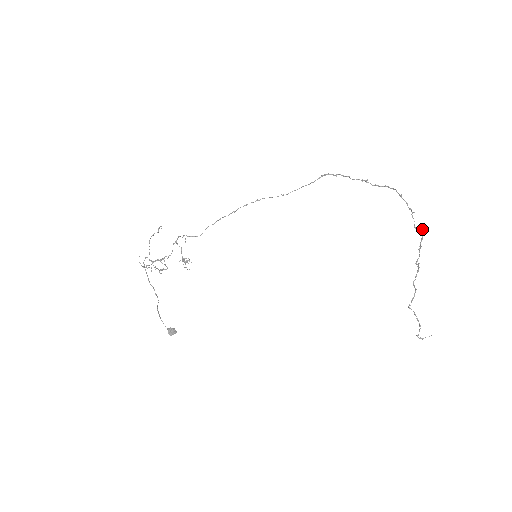
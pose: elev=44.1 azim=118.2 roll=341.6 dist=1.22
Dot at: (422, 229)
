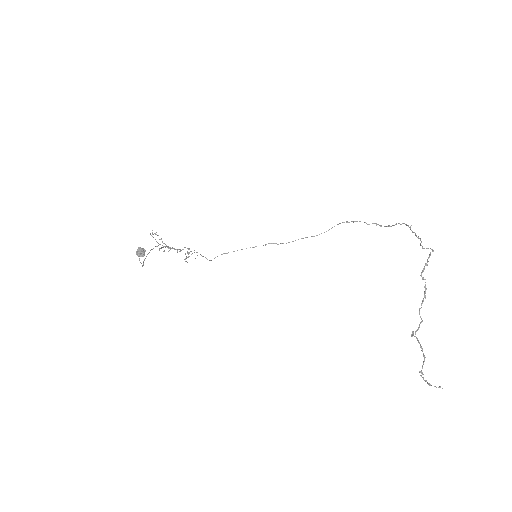
Dot at: (430, 248)
